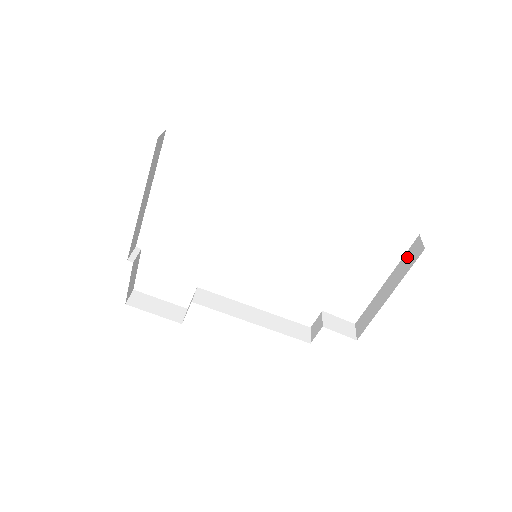
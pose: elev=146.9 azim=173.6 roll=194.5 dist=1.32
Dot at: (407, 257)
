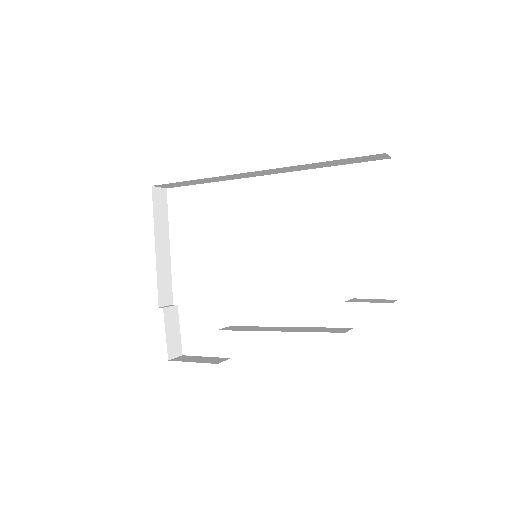
Dot at: occluded
